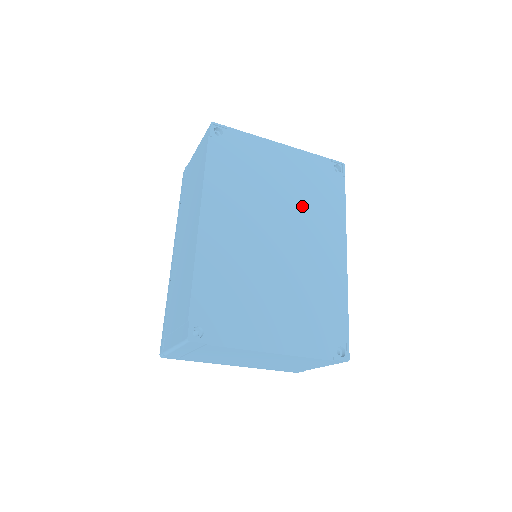
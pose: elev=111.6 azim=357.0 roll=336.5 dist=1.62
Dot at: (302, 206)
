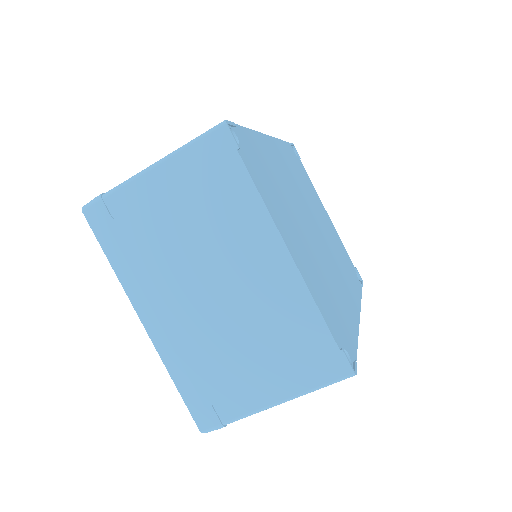
Dot at: (334, 248)
